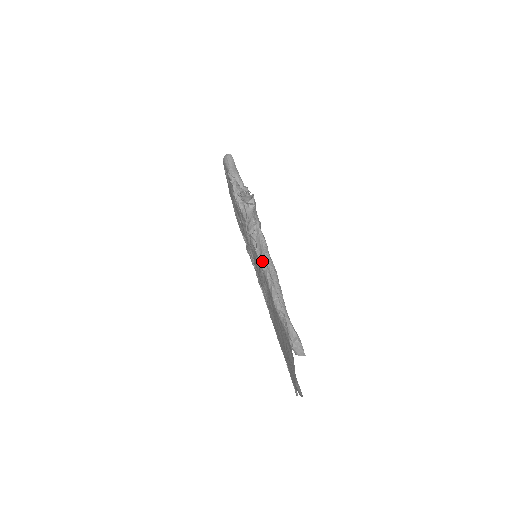
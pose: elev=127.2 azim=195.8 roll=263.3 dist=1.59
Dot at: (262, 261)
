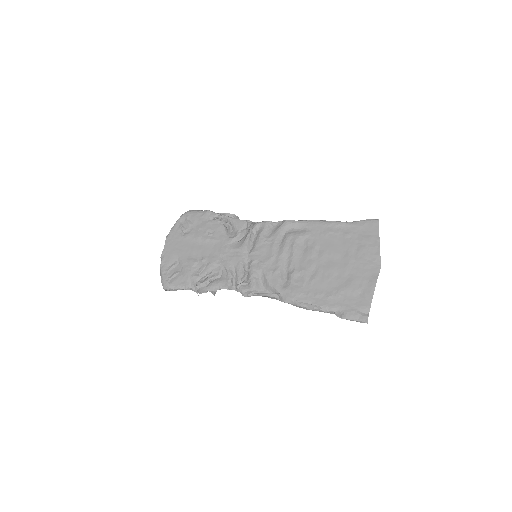
Dot at: (299, 220)
